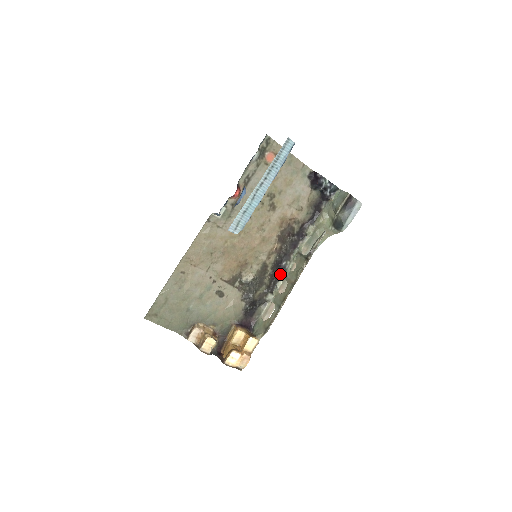
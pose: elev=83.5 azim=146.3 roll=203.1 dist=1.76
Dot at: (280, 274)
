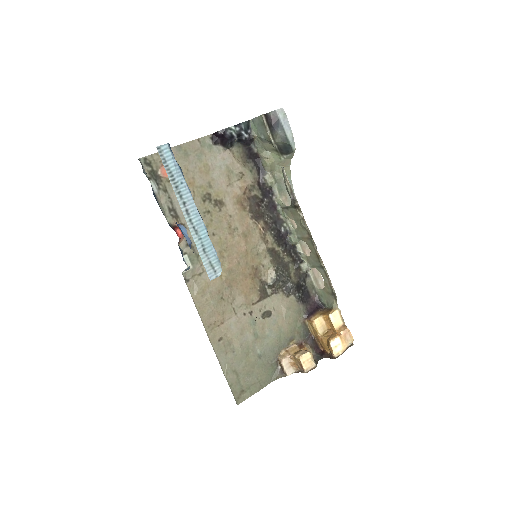
Dot at: (290, 241)
